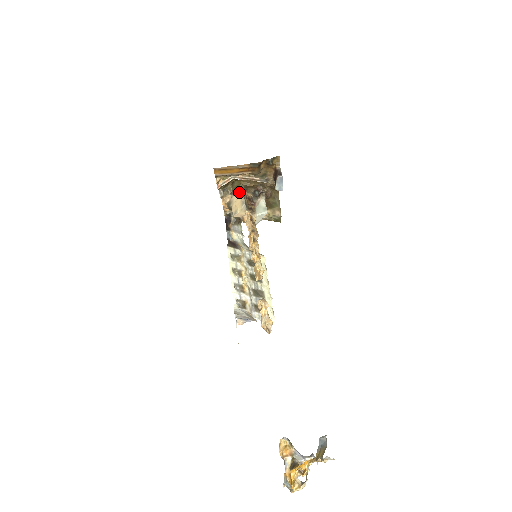
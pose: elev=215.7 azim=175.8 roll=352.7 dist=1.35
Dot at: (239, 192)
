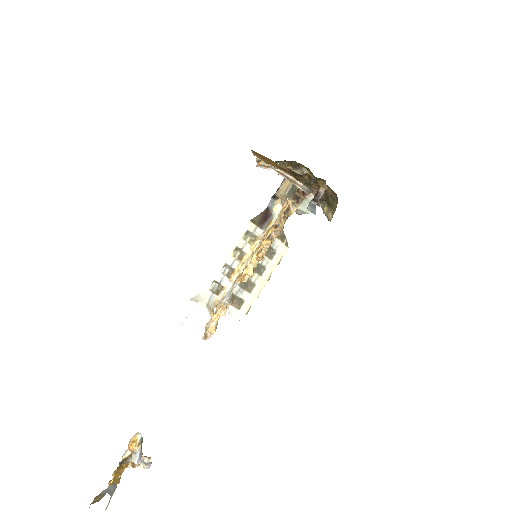
Dot at: occluded
